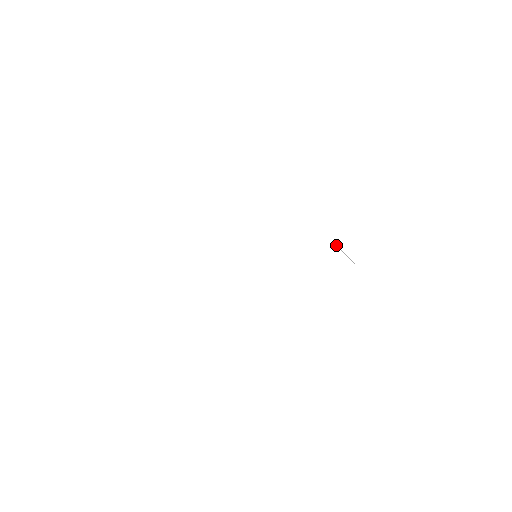
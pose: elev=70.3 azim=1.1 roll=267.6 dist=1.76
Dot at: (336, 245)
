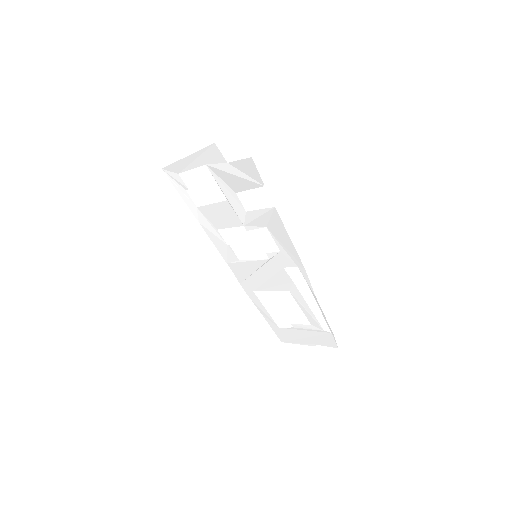
Dot at: occluded
